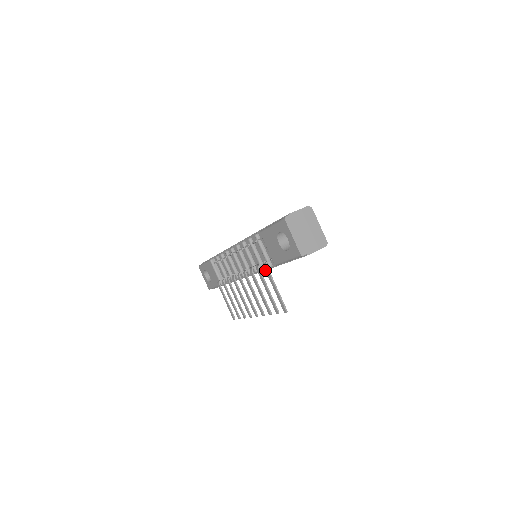
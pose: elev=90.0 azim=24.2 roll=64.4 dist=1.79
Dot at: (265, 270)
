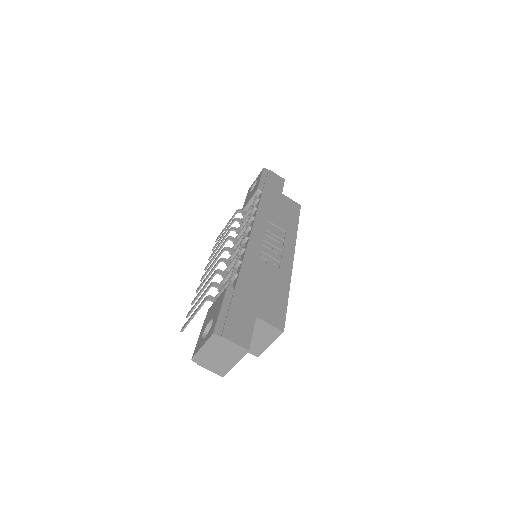
Dot at: (204, 299)
